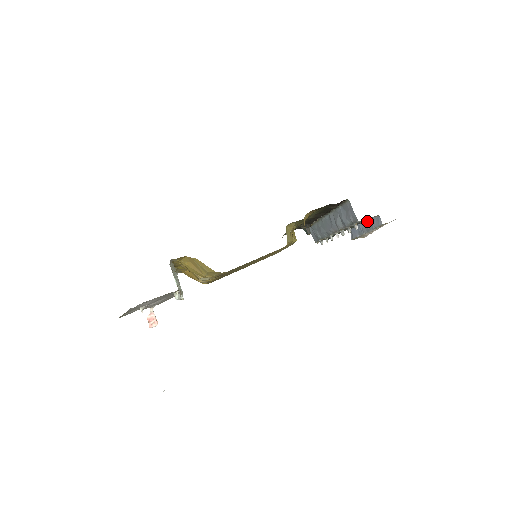
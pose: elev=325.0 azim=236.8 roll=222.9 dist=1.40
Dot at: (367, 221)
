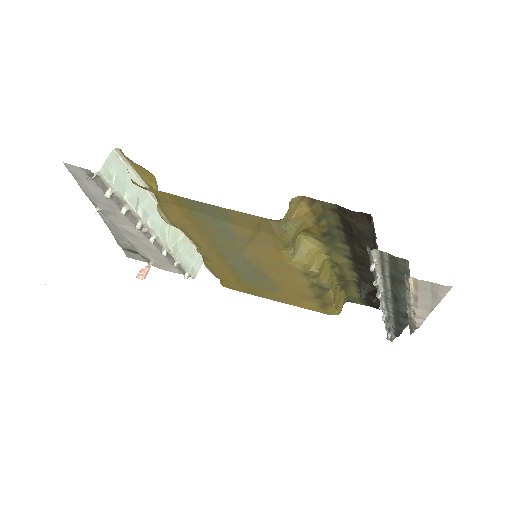
Dot at: occluded
